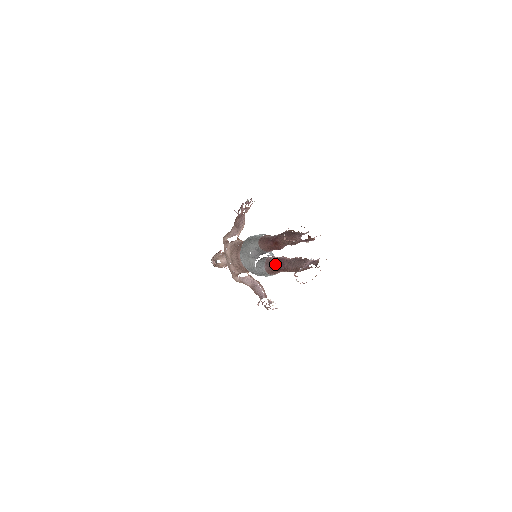
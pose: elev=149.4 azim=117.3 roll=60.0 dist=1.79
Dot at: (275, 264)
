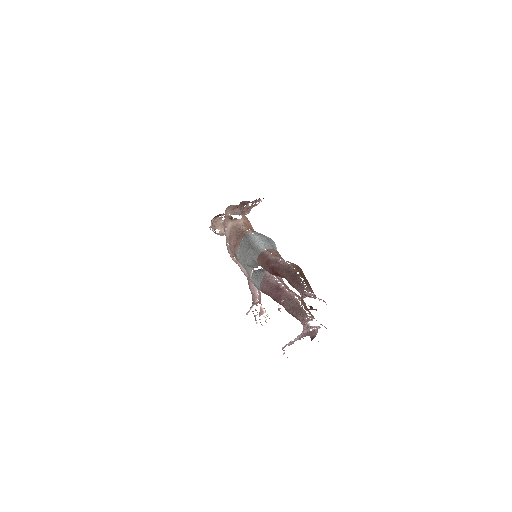
Dot at: (271, 292)
